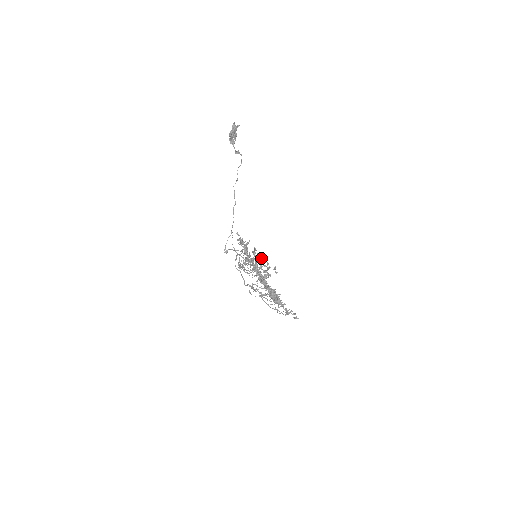
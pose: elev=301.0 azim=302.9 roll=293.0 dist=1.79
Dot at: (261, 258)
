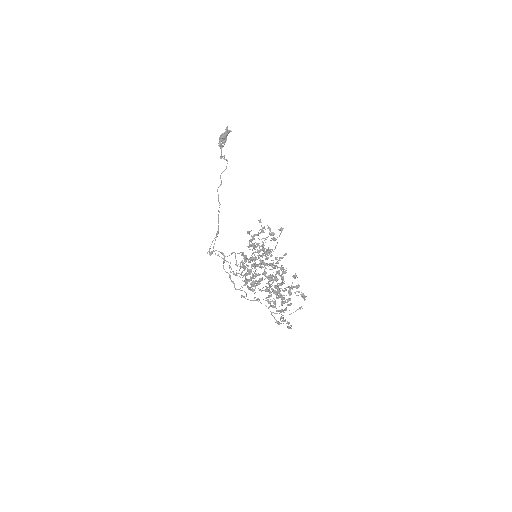
Dot at: occluded
